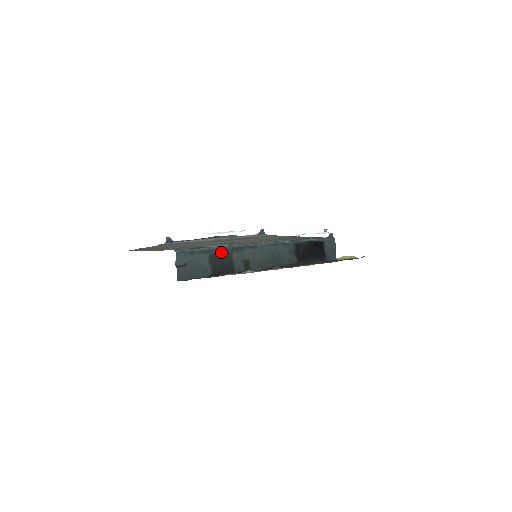
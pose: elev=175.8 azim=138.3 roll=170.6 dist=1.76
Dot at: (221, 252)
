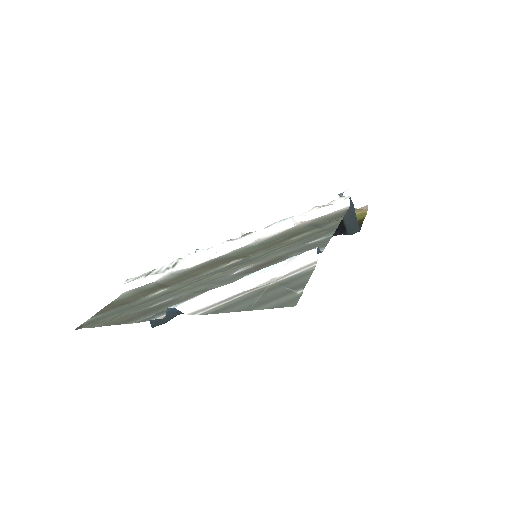
Dot at: occluded
